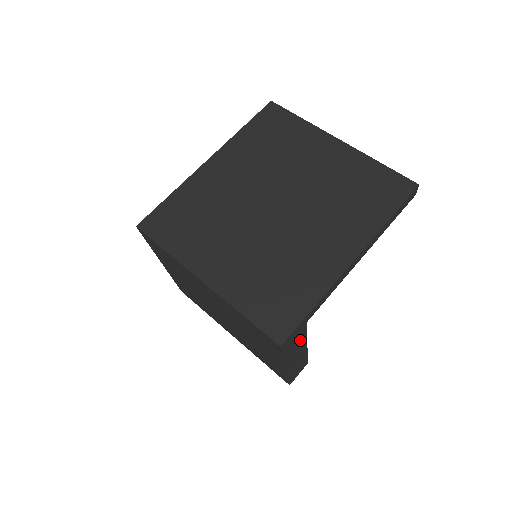
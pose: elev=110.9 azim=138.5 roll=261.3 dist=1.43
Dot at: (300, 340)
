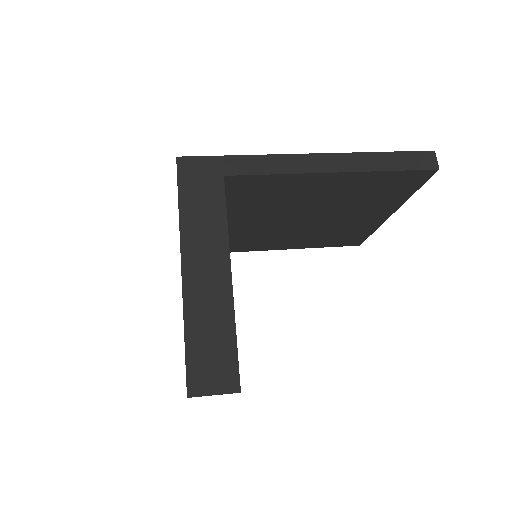
Dot at: (214, 215)
